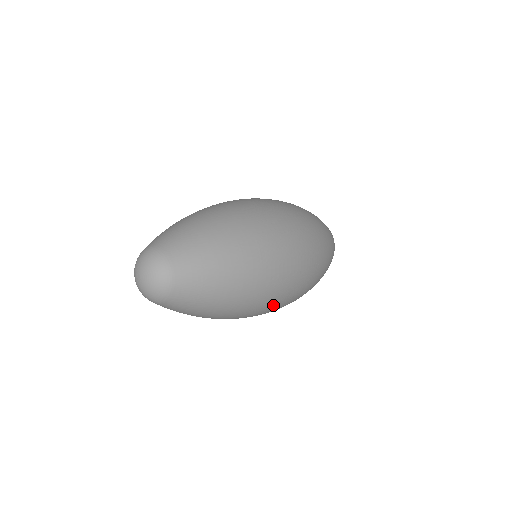
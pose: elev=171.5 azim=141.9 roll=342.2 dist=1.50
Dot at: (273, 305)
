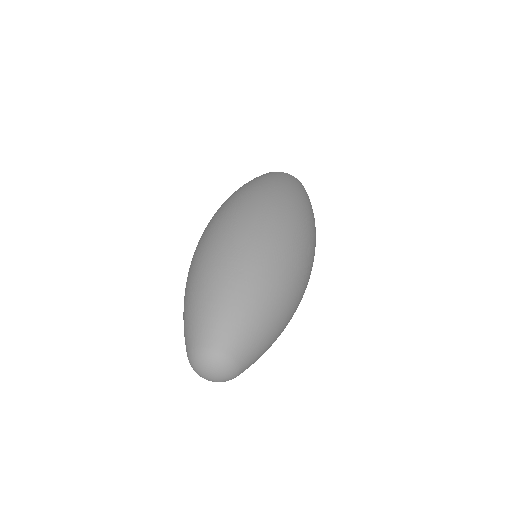
Dot at: occluded
